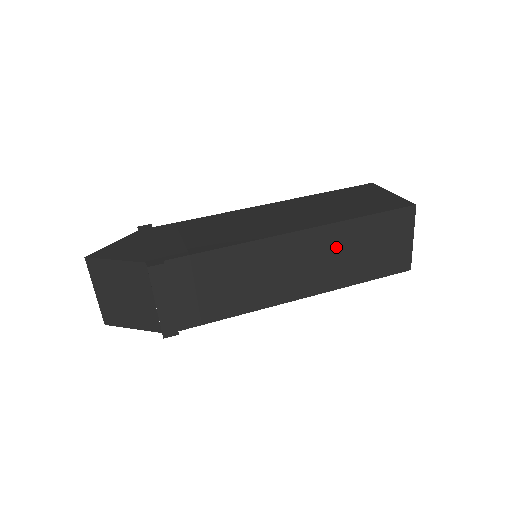
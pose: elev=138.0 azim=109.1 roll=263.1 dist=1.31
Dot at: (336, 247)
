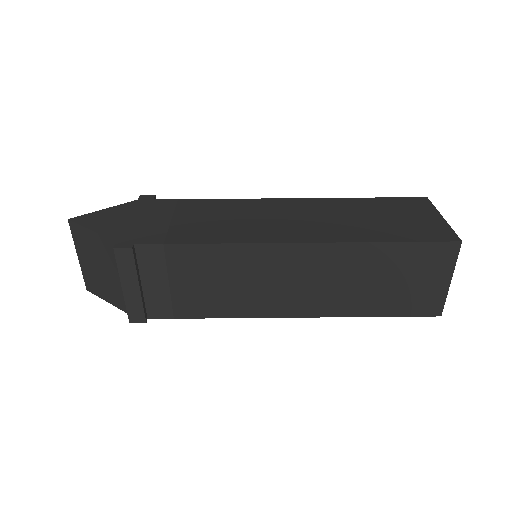
Dot at: (344, 270)
